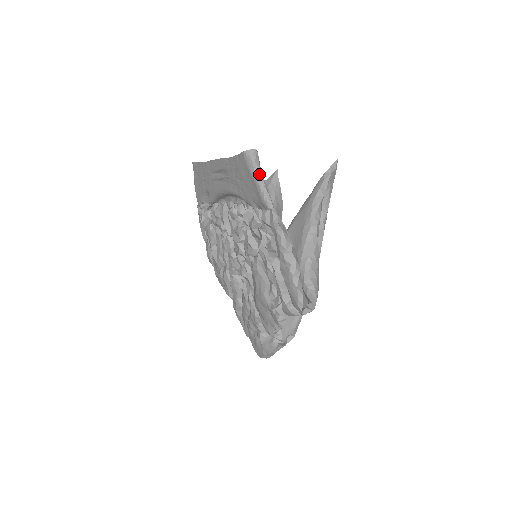
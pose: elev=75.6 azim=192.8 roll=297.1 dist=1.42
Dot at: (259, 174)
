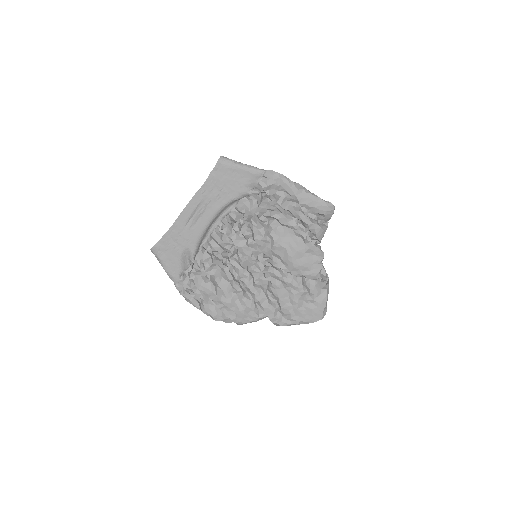
Dot at: (239, 163)
